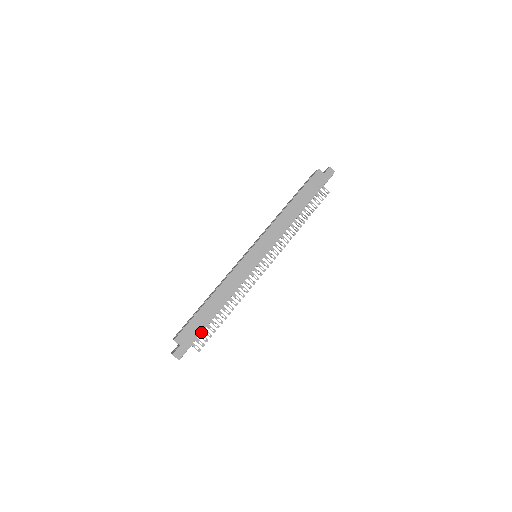
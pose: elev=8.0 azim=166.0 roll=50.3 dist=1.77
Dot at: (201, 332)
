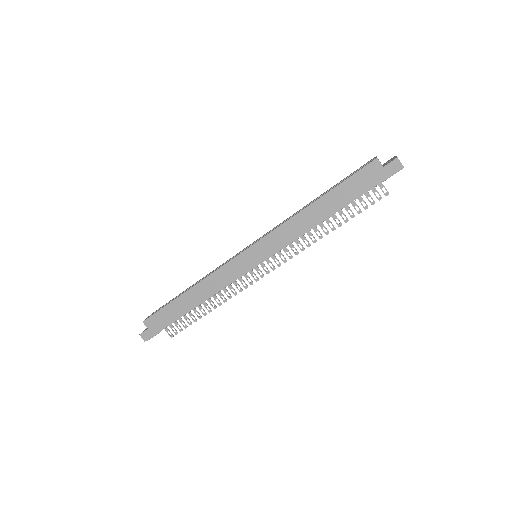
Dot at: (171, 323)
